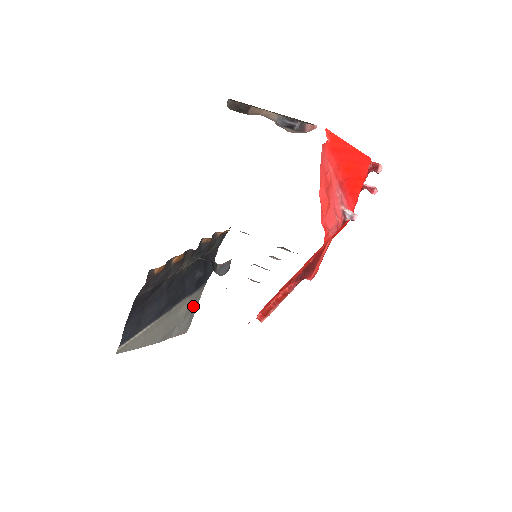
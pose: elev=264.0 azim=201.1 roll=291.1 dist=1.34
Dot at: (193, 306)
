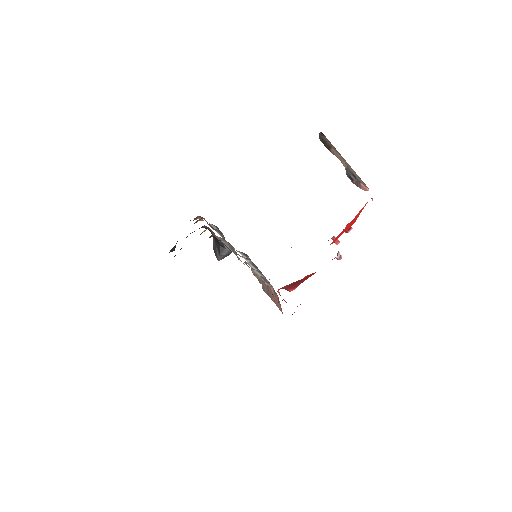
Dot at: occluded
